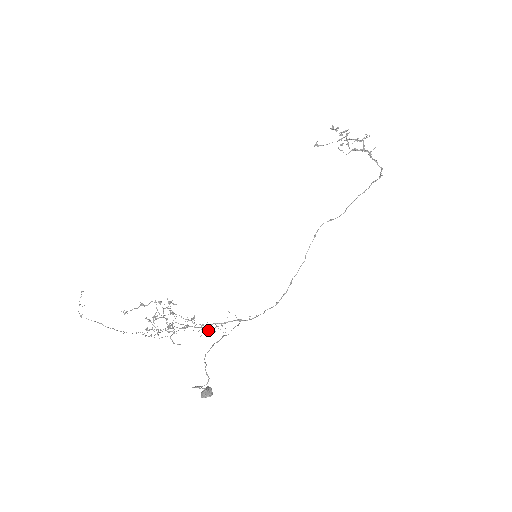
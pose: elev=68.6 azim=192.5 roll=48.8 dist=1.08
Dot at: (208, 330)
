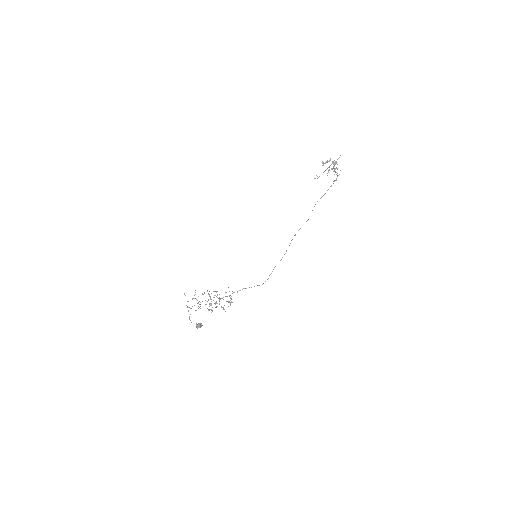
Dot at: (230, 303)
